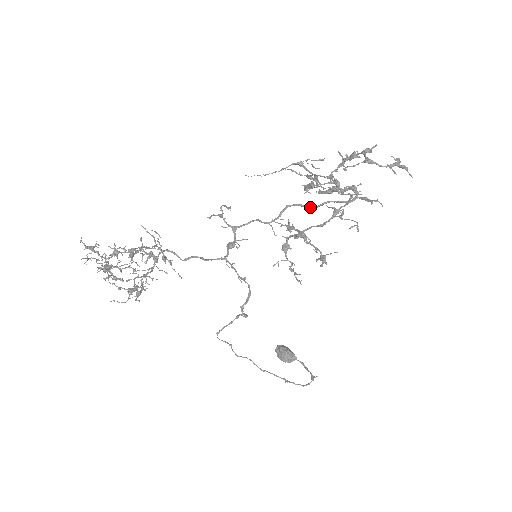
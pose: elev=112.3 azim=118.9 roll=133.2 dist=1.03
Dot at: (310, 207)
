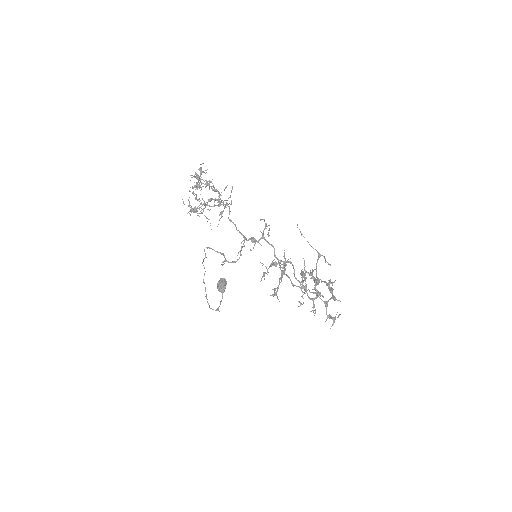
Dot at: occluded
